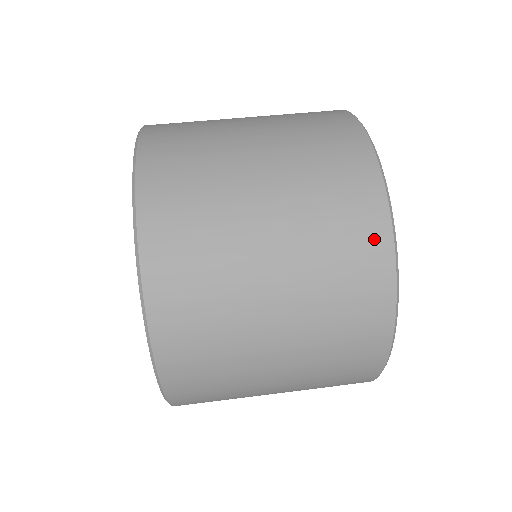
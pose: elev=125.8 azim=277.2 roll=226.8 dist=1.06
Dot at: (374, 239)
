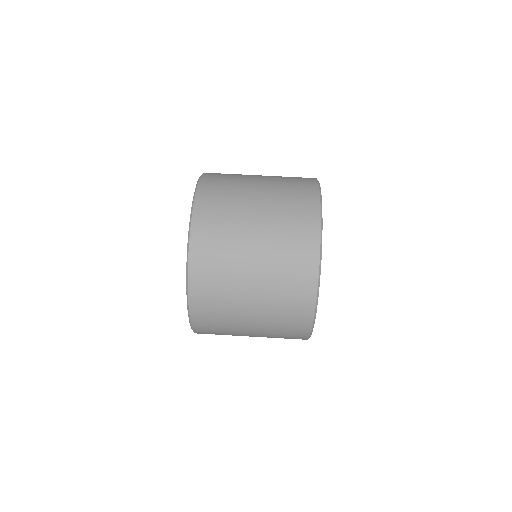
Dot at: (309, 261)
